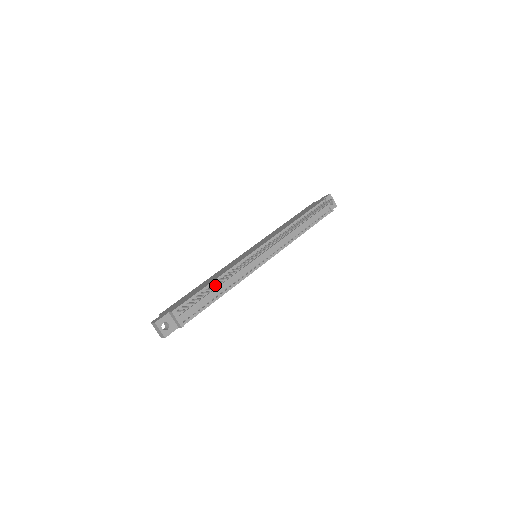
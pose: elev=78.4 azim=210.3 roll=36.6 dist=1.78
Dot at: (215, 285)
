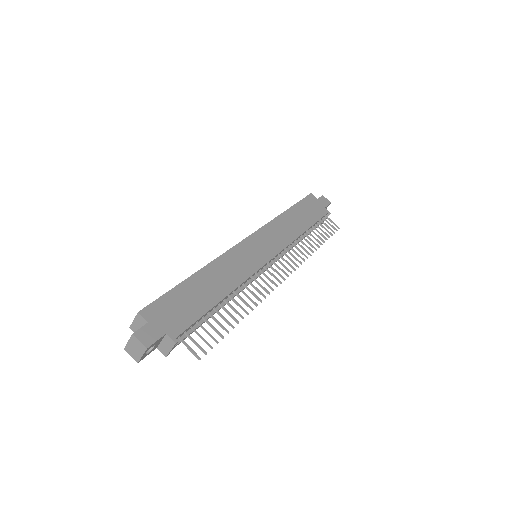
Dot at: (231, 315)
